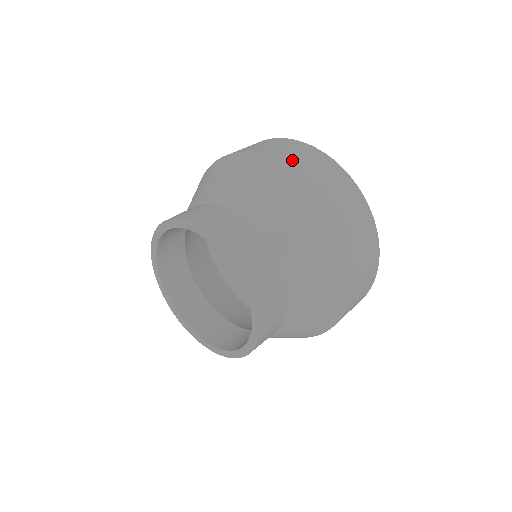
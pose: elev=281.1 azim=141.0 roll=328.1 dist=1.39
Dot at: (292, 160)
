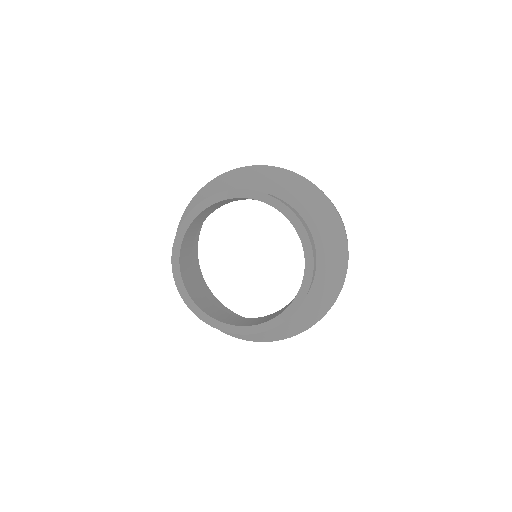
Dot at: occluded
